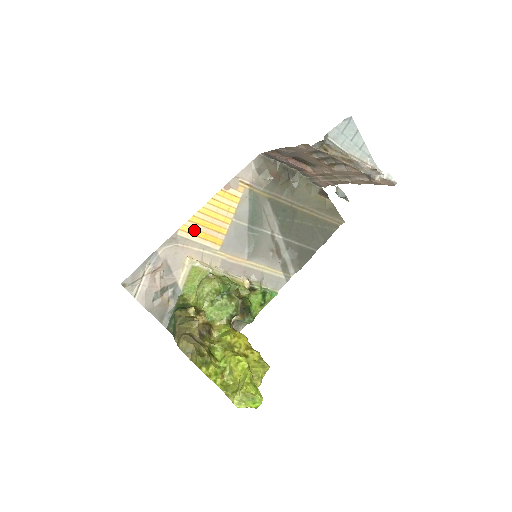
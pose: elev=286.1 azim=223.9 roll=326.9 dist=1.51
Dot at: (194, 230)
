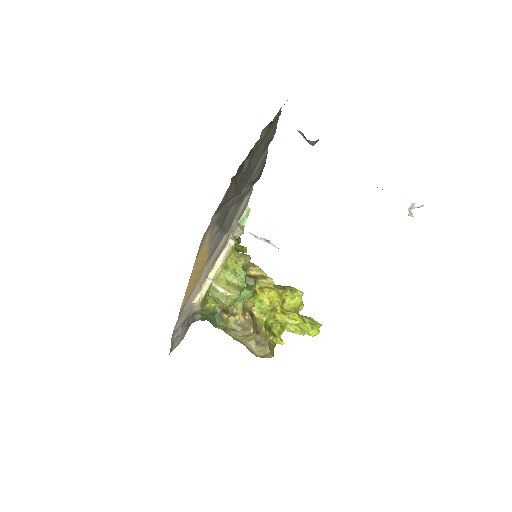
Dot at: (189, 293)
